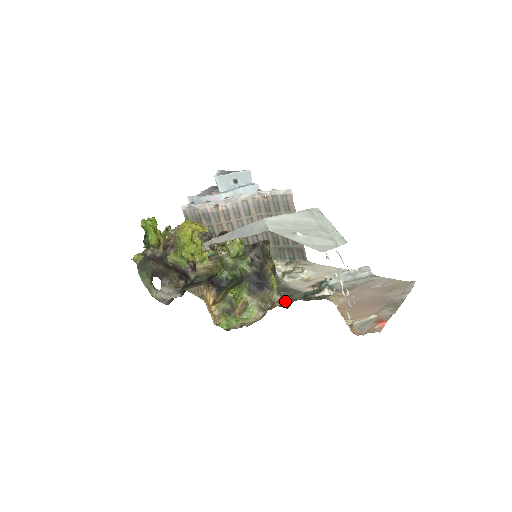
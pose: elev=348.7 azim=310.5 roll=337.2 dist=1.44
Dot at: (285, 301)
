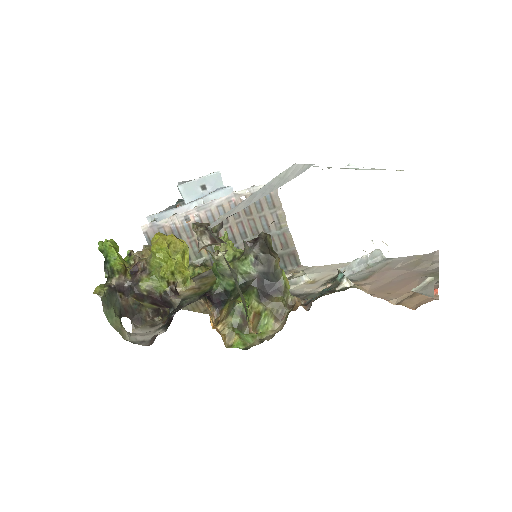
Dot at: (303, 302)
